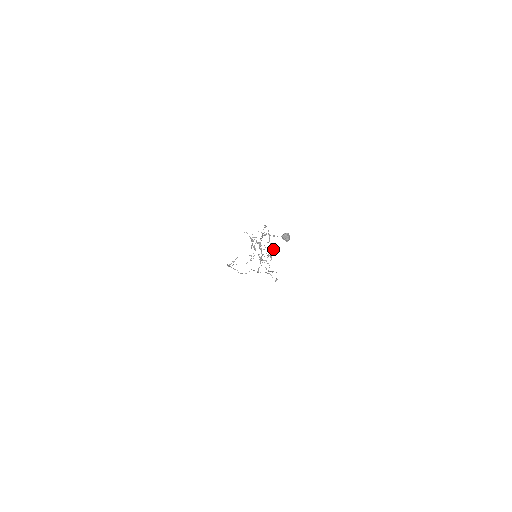
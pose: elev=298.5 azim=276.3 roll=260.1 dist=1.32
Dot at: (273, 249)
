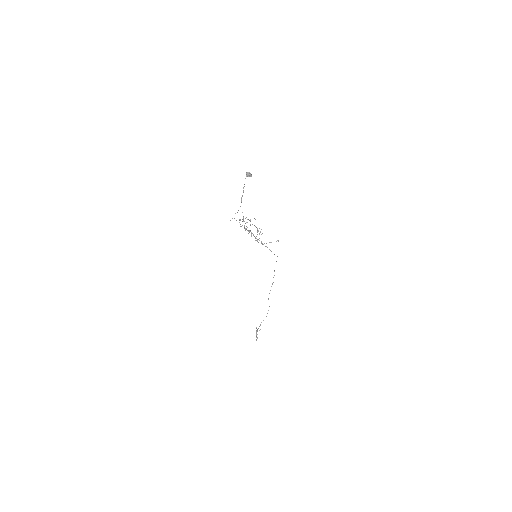
Dot at: occluded
